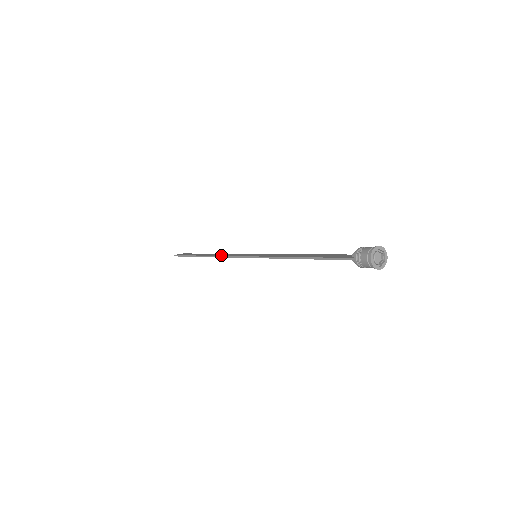
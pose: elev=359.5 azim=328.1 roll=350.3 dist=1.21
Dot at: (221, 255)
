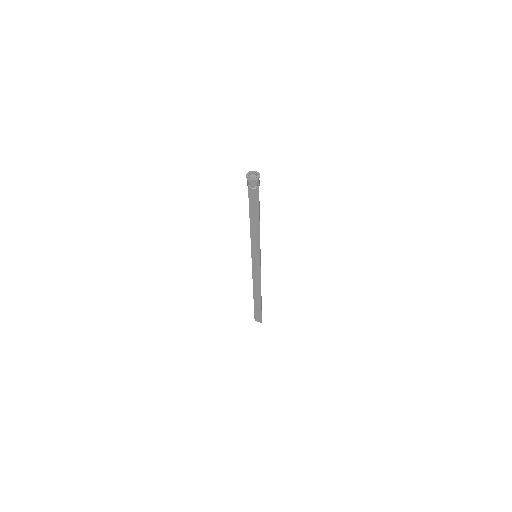
Dot at: (254, 279)
